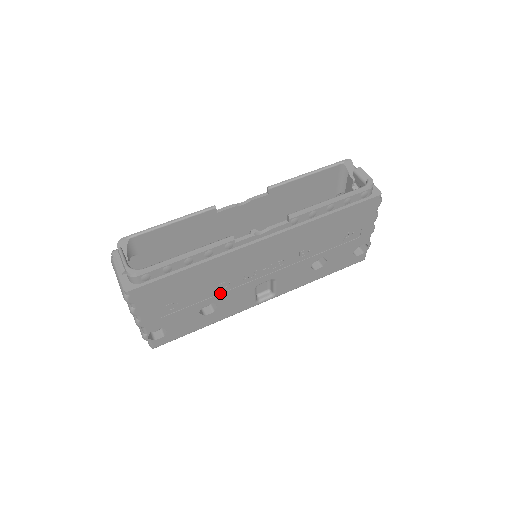
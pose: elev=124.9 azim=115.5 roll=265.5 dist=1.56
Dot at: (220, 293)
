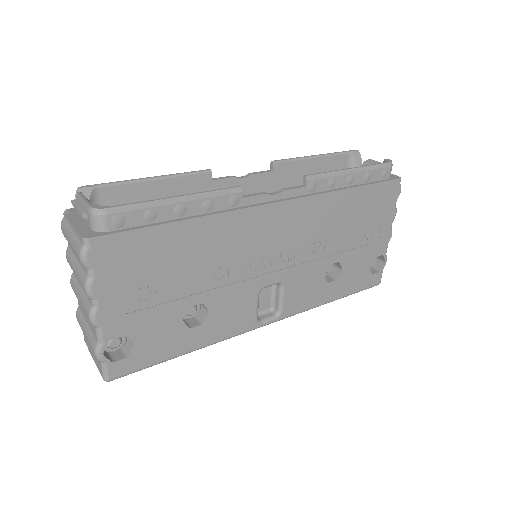
Dot at: (214, 288)
